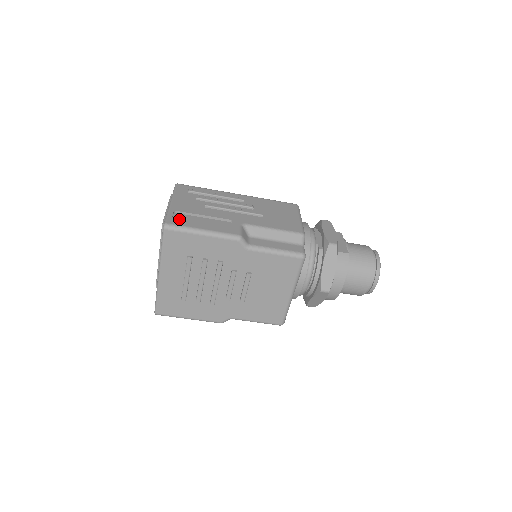
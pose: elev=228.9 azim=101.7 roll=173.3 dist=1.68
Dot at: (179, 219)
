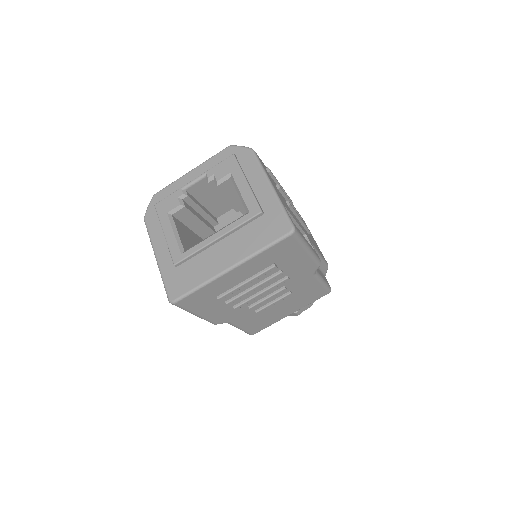
Dot at: occluded
